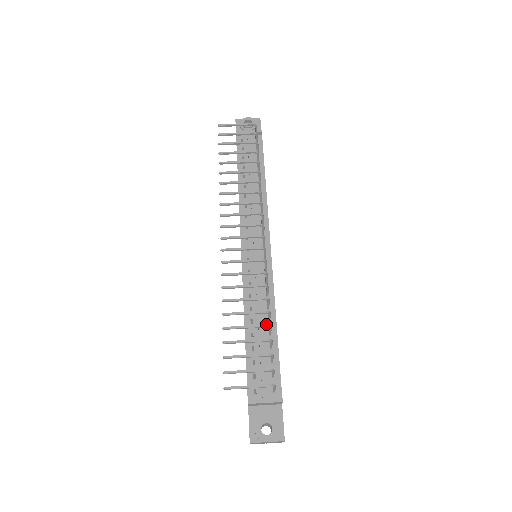
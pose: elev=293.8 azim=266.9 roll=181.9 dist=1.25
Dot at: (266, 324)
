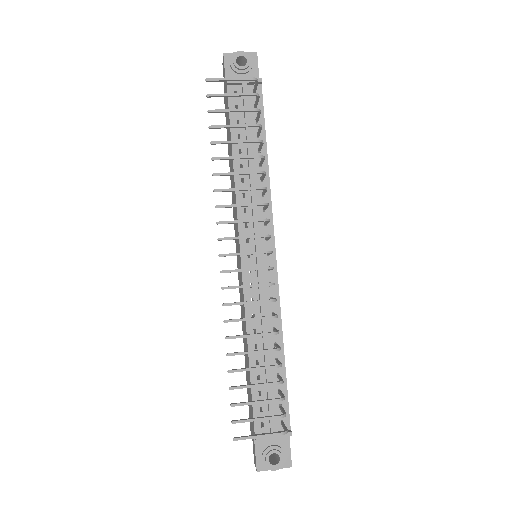
Dot at: occluded
